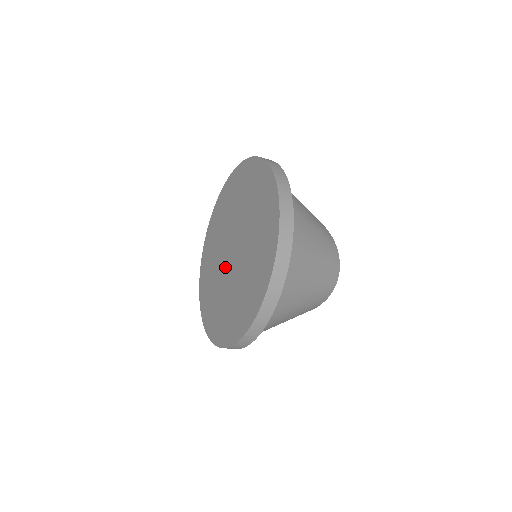
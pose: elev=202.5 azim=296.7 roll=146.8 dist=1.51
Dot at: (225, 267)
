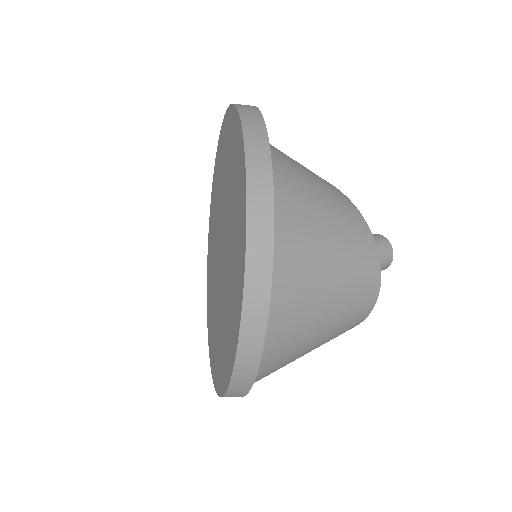
Dot at: (217, 270)
